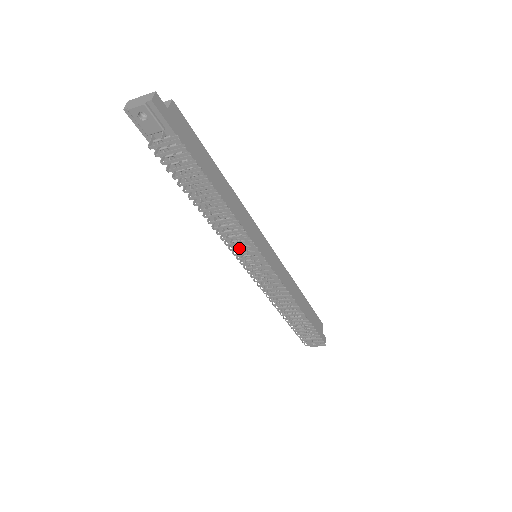
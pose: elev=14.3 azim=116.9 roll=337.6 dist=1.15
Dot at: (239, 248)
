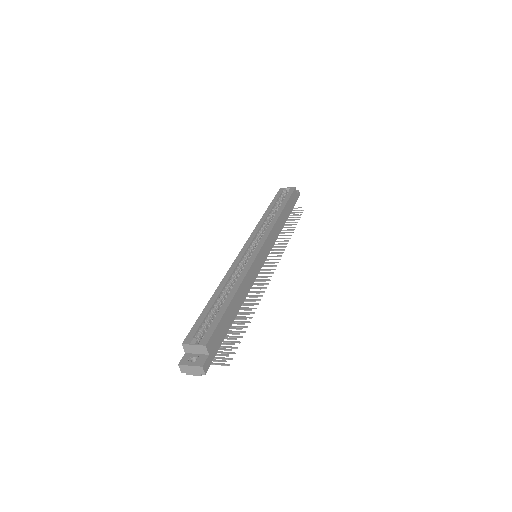
Dot at: occluded
